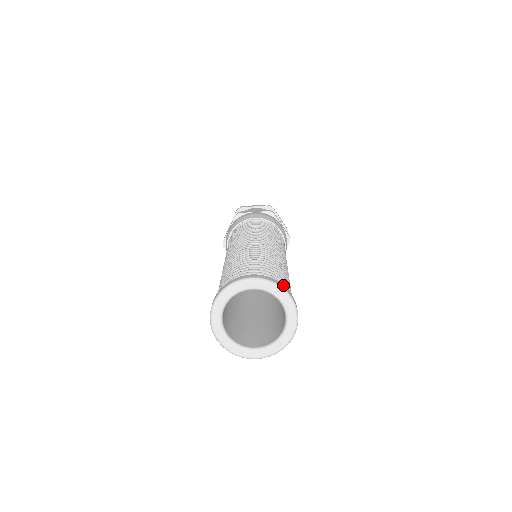
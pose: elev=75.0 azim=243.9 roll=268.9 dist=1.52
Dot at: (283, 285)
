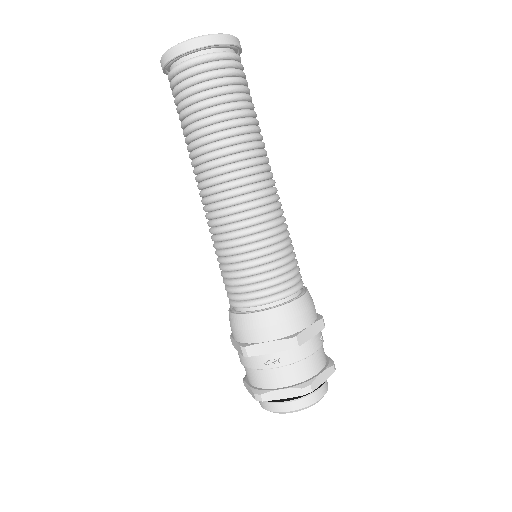
Dot at: occluded
